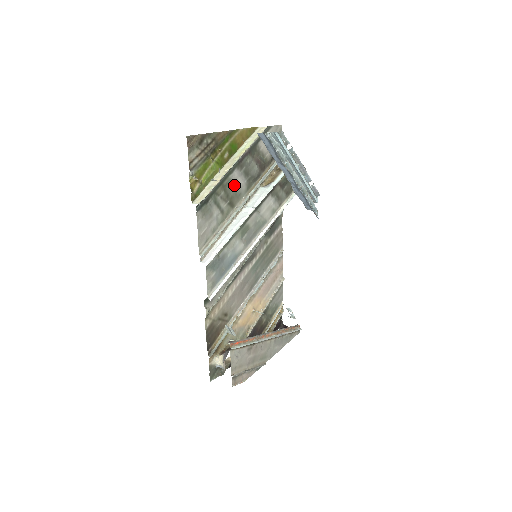
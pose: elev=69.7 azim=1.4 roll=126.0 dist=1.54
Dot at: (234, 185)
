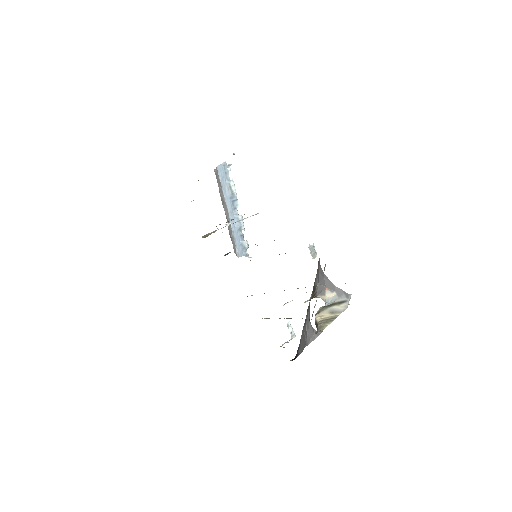
Dot at: occluded
